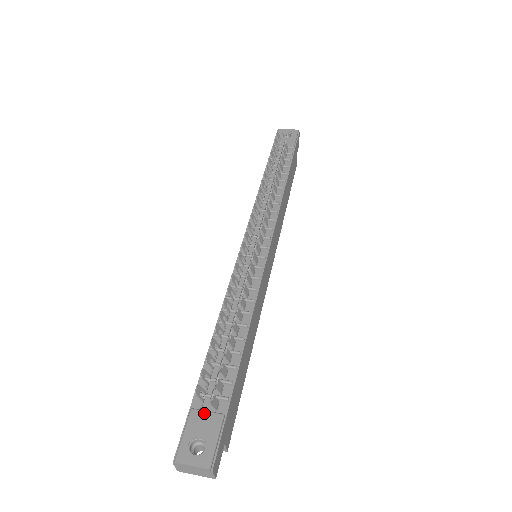
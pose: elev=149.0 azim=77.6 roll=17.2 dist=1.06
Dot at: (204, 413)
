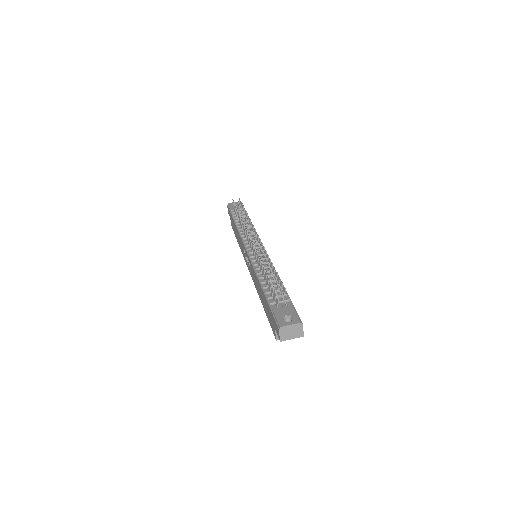
Dot at: (281, 307)
